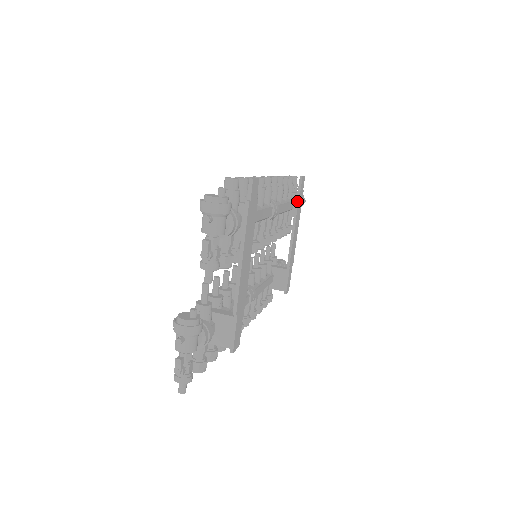
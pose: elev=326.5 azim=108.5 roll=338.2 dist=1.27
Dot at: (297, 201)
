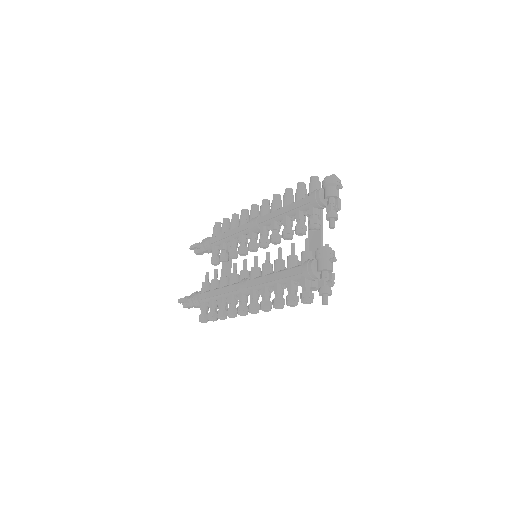
Dot at: occluded
